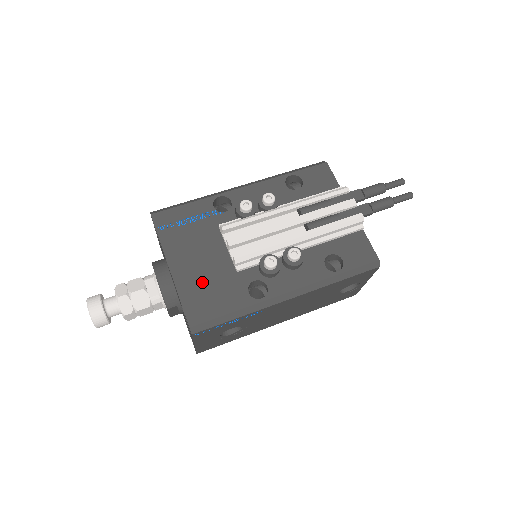
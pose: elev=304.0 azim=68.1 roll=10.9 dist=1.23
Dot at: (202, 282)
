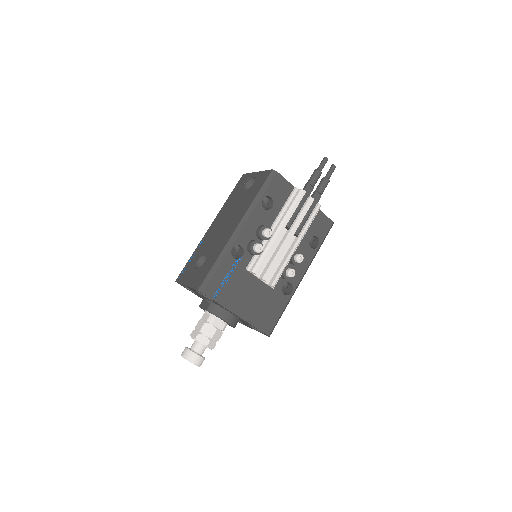
Dot at: (259, 309)
